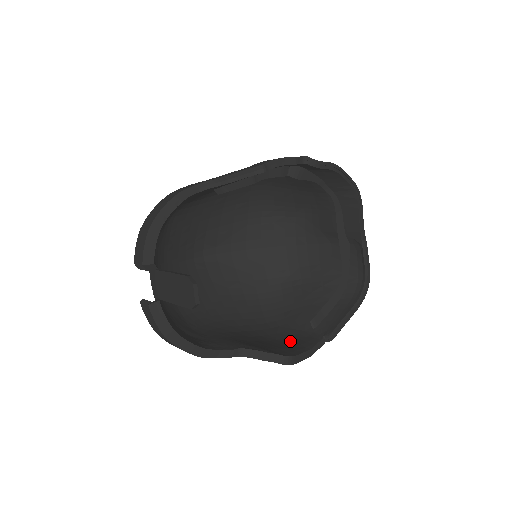
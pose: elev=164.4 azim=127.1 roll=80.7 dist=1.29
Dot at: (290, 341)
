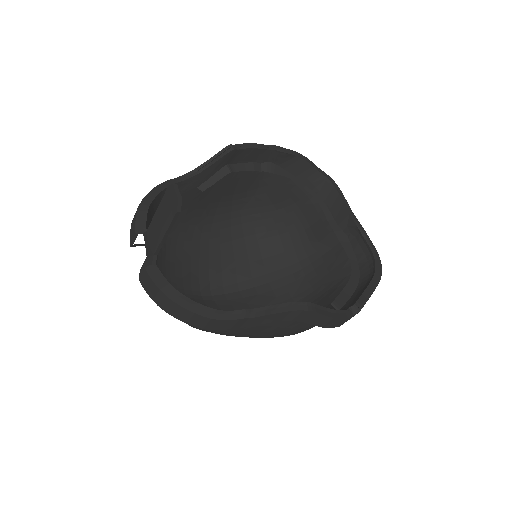
Dot at: occluded
